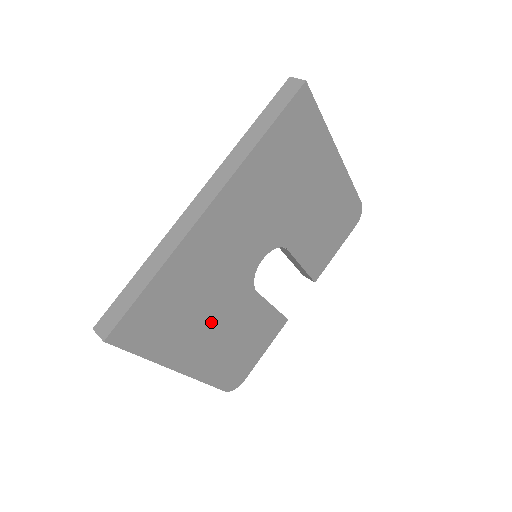
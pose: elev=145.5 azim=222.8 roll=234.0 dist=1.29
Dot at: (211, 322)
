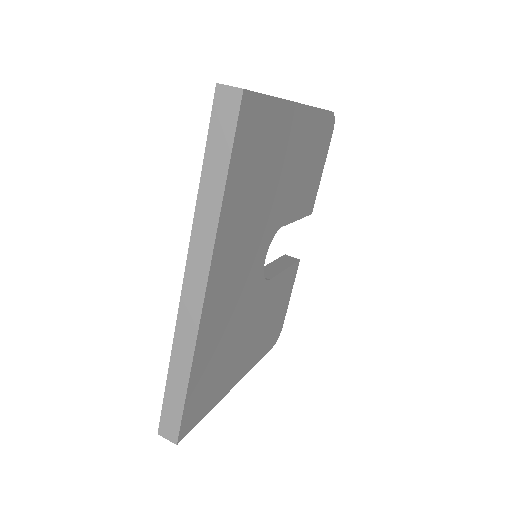
Dot at: (244, 337)
